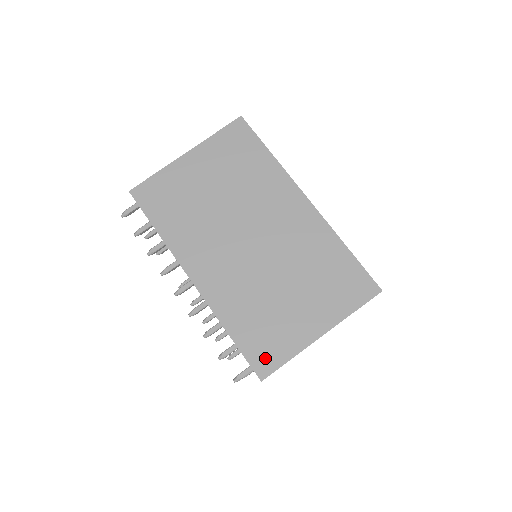
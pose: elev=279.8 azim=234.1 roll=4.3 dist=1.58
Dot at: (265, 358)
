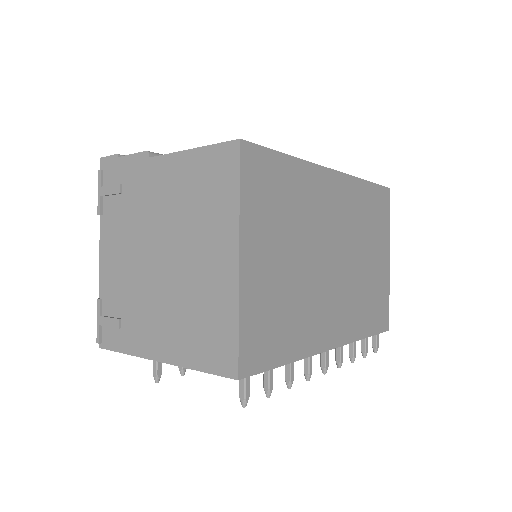
Dot at: (384, 317)
